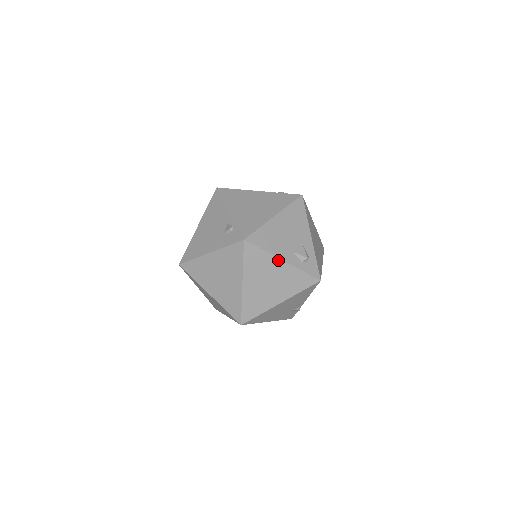
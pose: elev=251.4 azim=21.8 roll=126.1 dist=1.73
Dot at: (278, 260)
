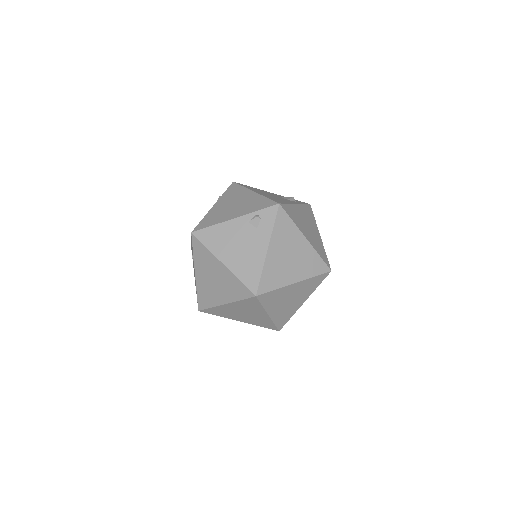
Dot at: (295, 206)
